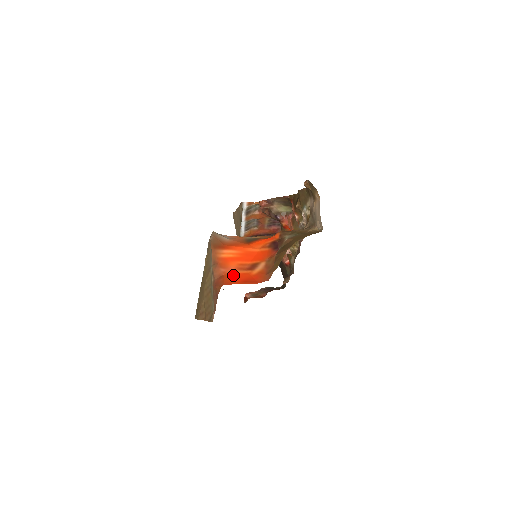
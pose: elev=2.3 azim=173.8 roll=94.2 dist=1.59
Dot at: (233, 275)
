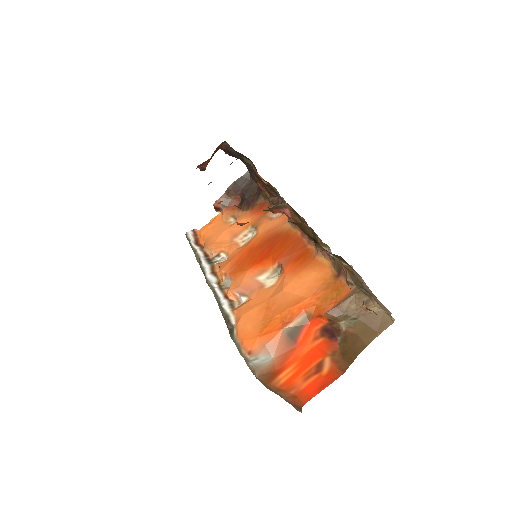
Dot at: (306, 389)
